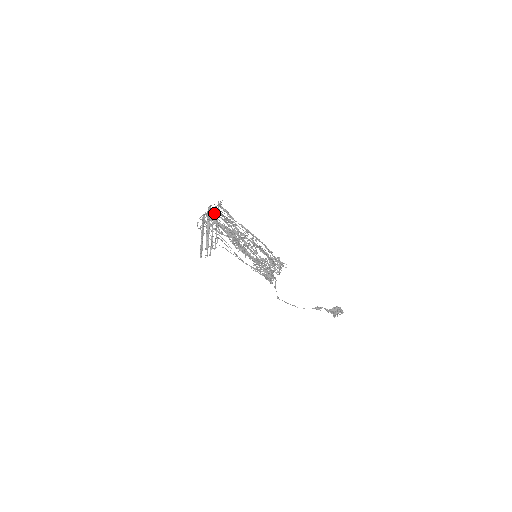
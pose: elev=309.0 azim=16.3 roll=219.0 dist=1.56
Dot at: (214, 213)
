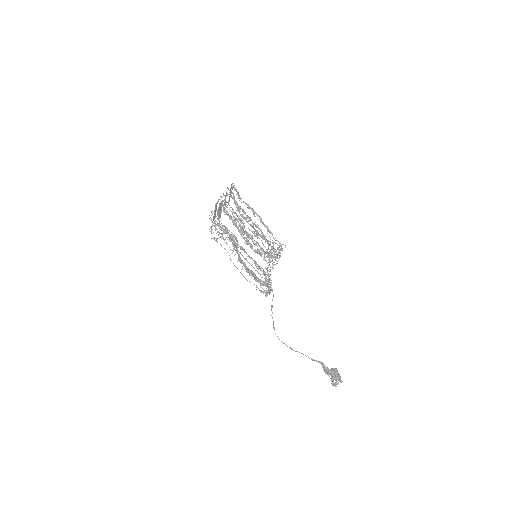
Dot at: occluded
